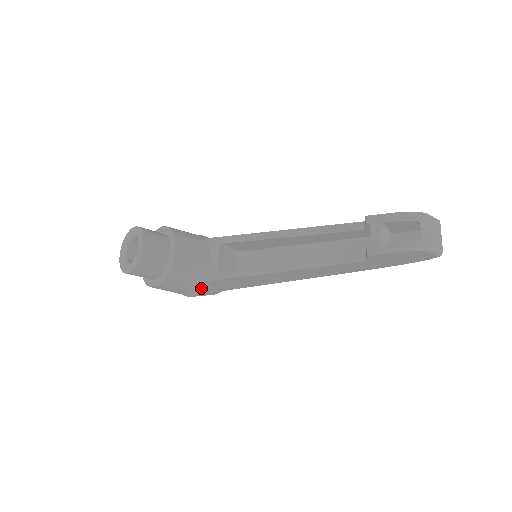
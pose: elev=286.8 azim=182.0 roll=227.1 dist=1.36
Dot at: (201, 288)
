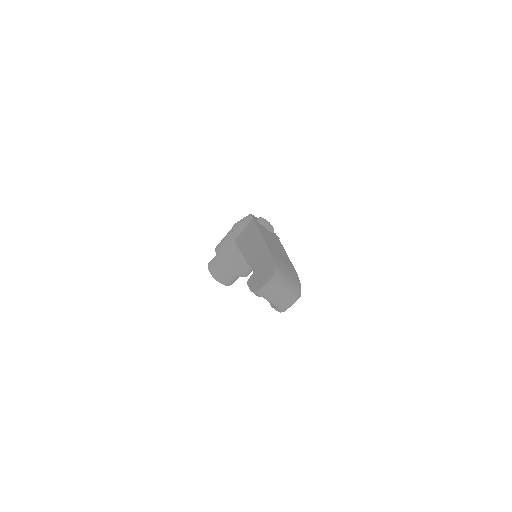
Dot at: occluded
